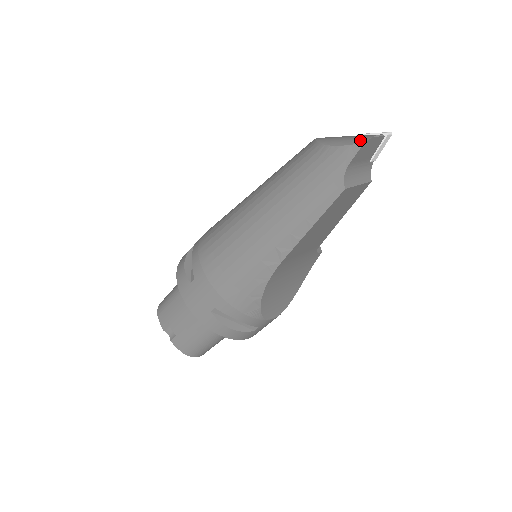
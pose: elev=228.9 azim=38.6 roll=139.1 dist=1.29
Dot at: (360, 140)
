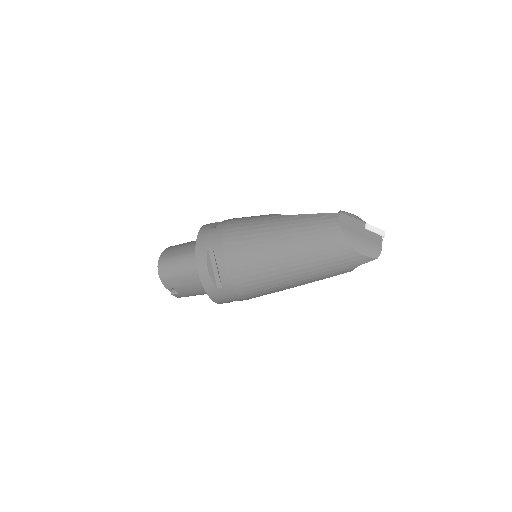
Dot at: (375, 254)
